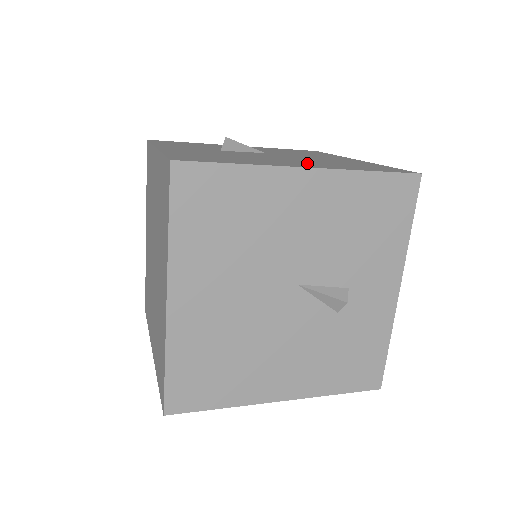
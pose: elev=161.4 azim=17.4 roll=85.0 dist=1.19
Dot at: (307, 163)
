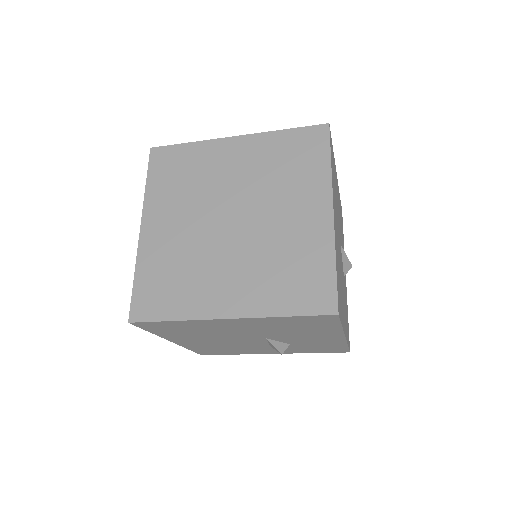
Dot at: occluded
